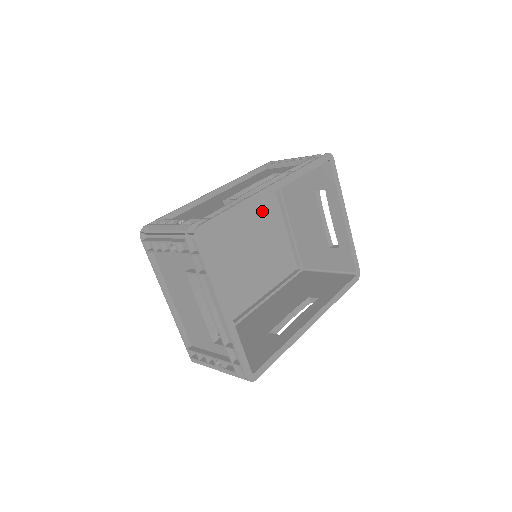
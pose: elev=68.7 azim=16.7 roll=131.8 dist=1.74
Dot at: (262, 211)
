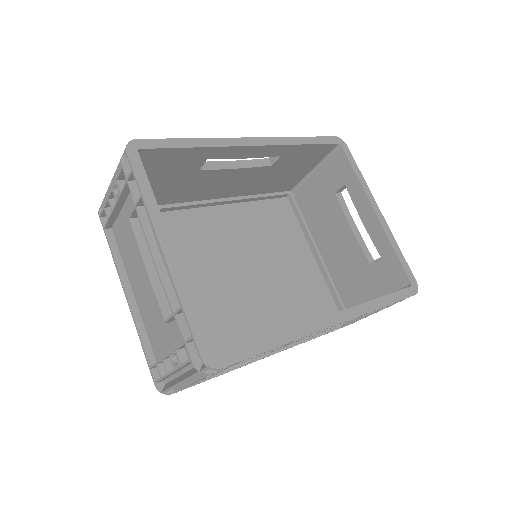
Dot at: (278, 234)
